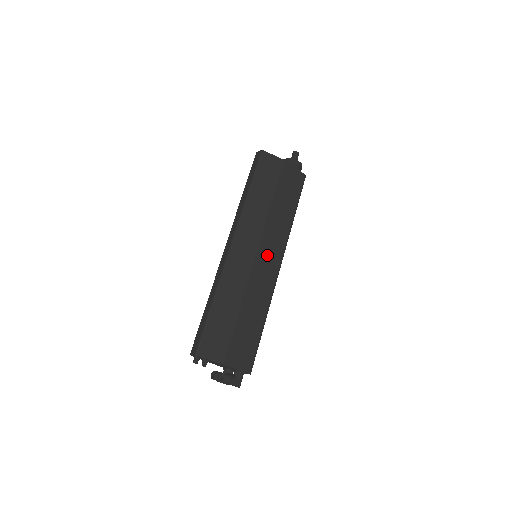
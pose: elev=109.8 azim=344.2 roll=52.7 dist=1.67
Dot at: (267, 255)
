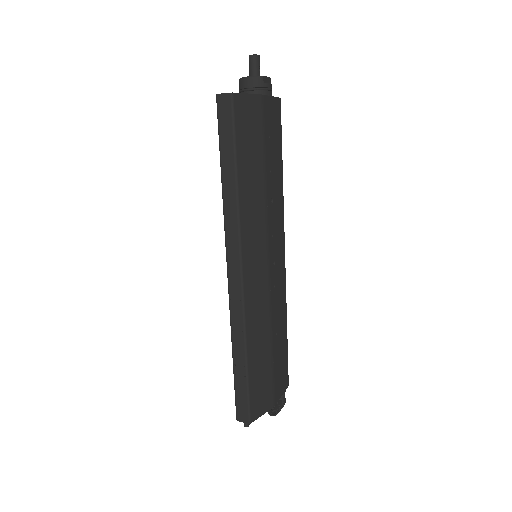
Dot at: (275, 254)
